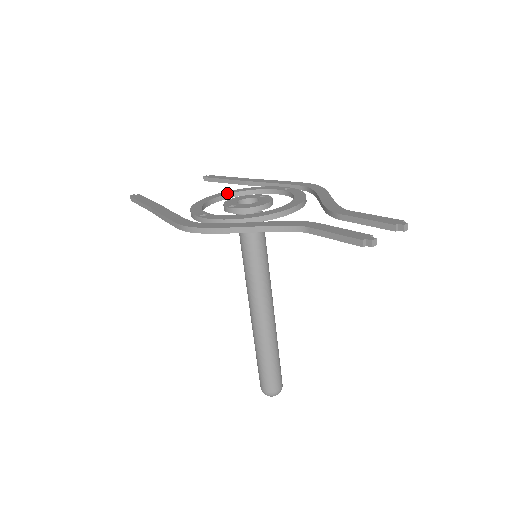
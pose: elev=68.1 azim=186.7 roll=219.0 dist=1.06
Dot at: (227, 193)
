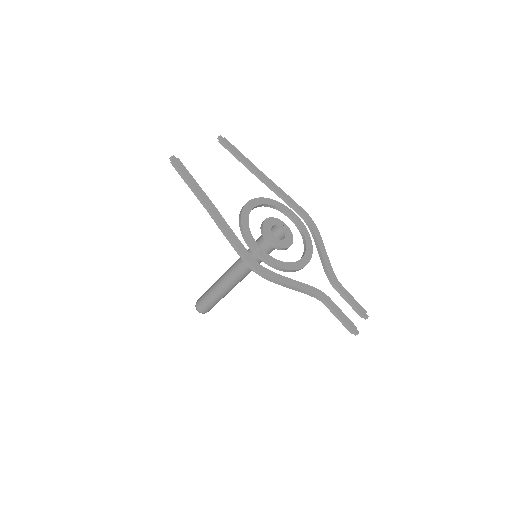
Dot at: (257, 204)
